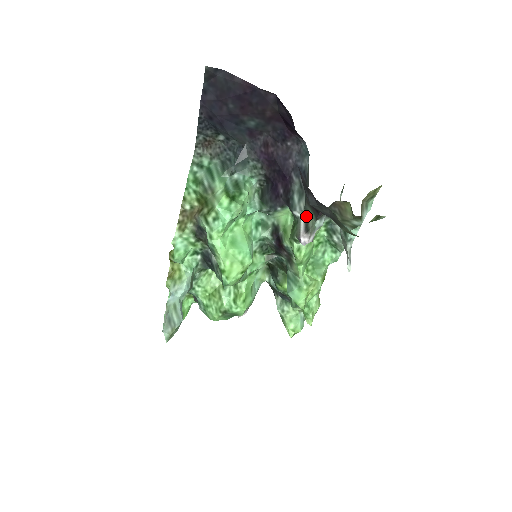
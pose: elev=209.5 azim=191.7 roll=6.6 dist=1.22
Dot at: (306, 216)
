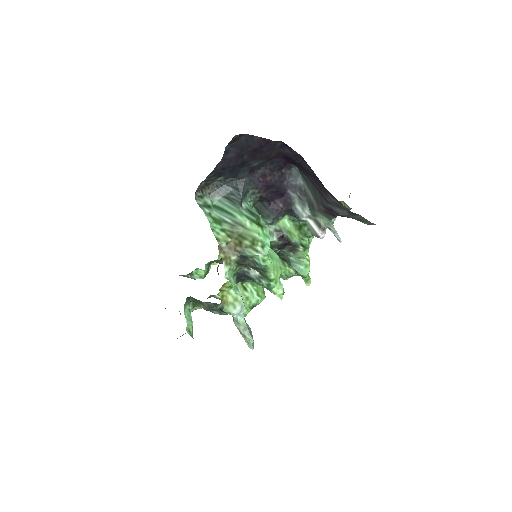
Dot at: (314, 219)
